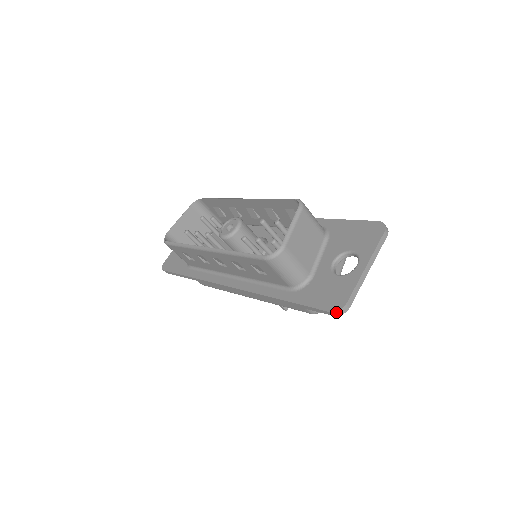
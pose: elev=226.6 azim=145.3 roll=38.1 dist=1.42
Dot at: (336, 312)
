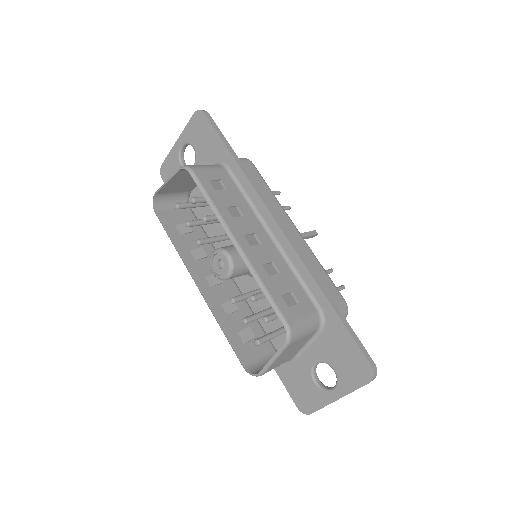
Dot at: (301, 411)
